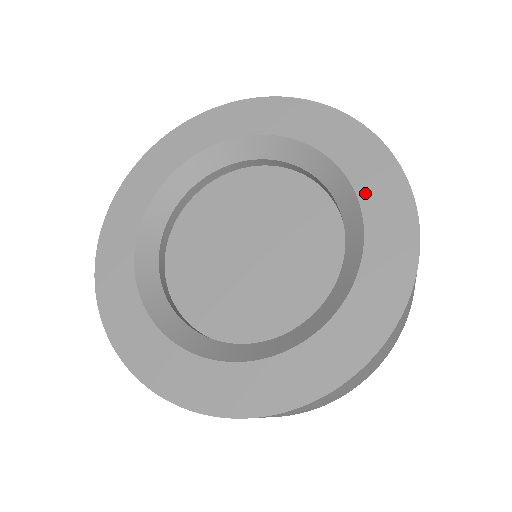
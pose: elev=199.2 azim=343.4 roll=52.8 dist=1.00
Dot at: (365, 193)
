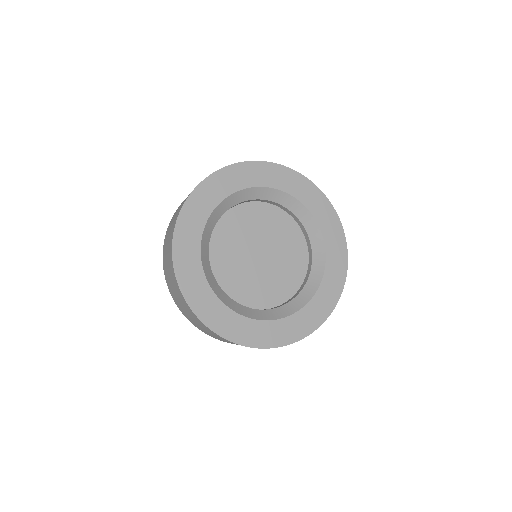
Dot at: (315, 212)
